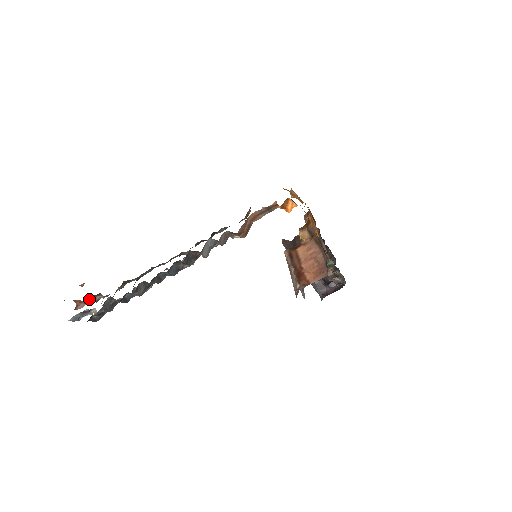
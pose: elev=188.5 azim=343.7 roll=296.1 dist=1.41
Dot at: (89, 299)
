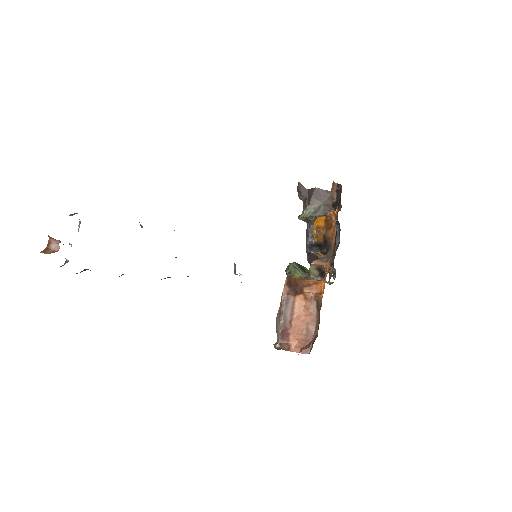
Dot at: occluded
